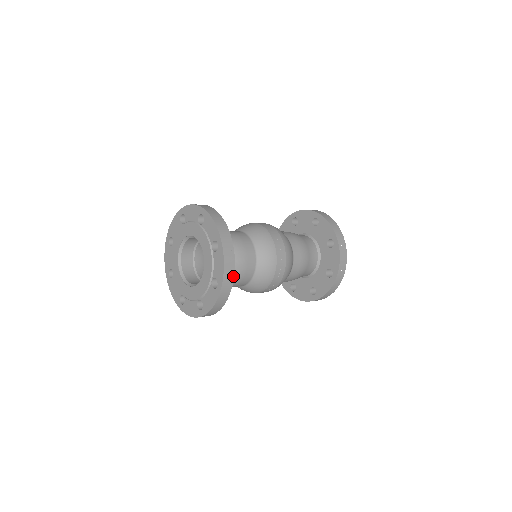
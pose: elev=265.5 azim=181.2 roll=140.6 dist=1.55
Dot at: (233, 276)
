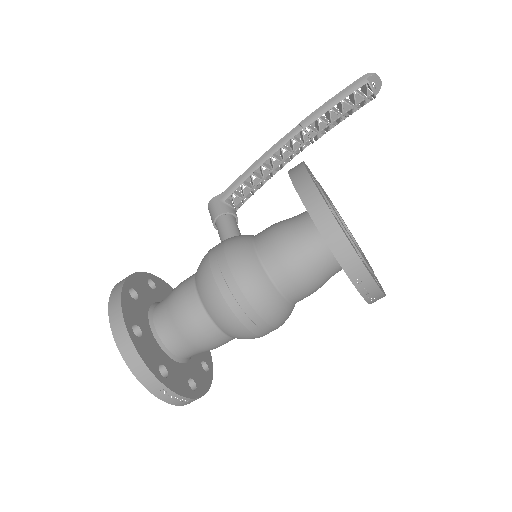
Dot at: (188, 399)
